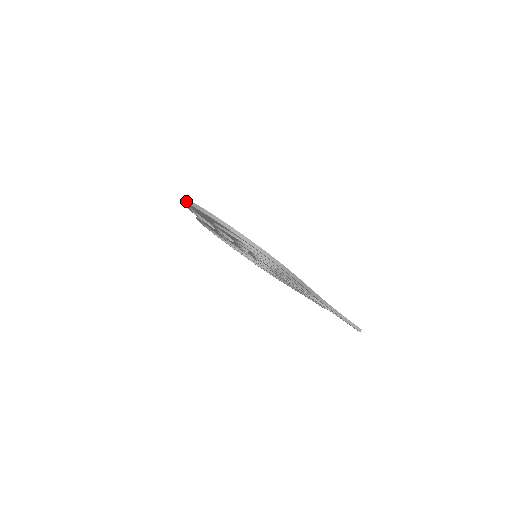
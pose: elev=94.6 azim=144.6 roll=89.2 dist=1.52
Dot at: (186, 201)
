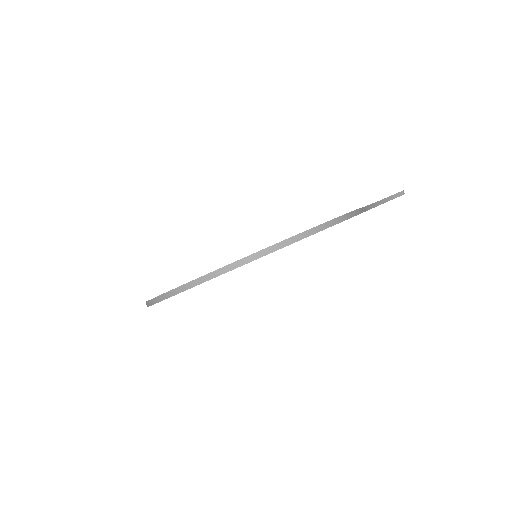
Dot at: (161, 298)
